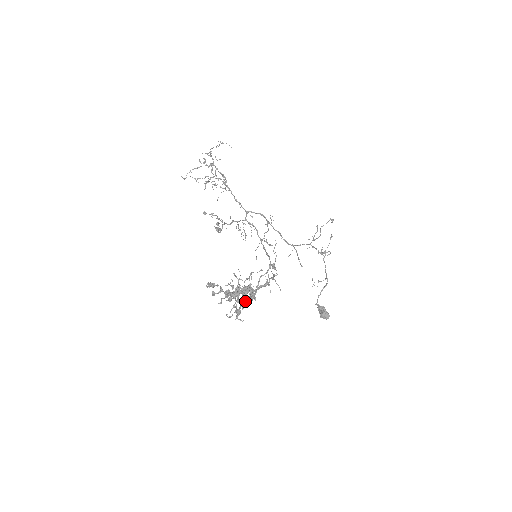
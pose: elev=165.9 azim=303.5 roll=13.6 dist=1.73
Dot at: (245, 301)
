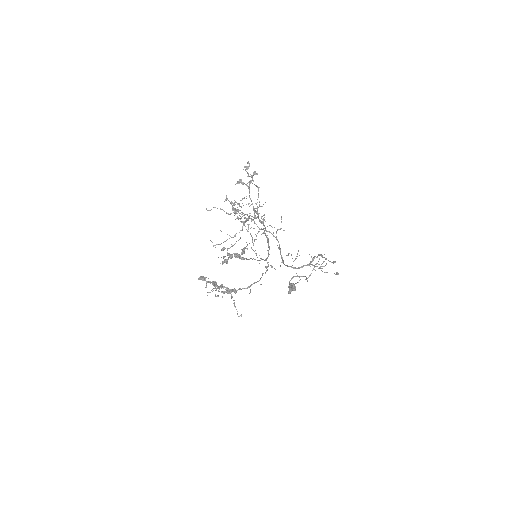
Dot at: (235, 256)
